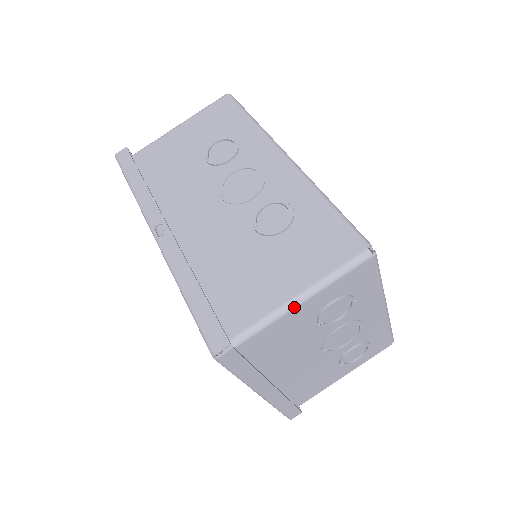
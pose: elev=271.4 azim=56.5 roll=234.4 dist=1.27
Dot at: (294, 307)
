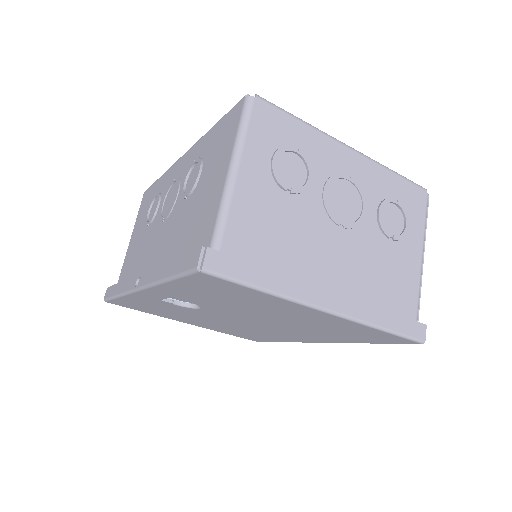
Dot at: (233, 181)
